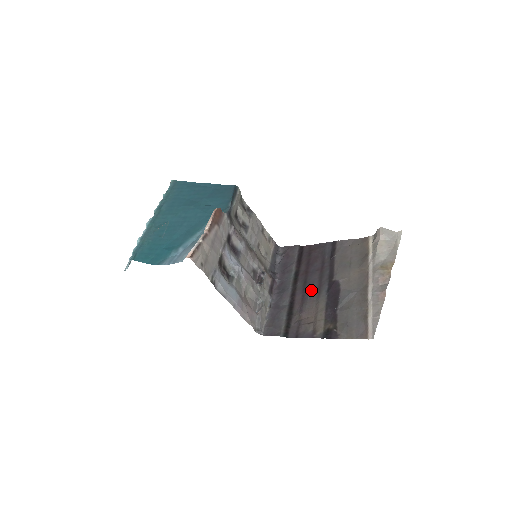
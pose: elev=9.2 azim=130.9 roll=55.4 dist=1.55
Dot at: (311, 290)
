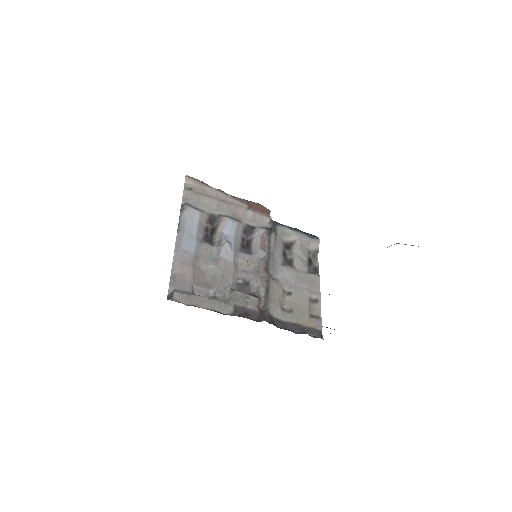
Dot at: occluded
